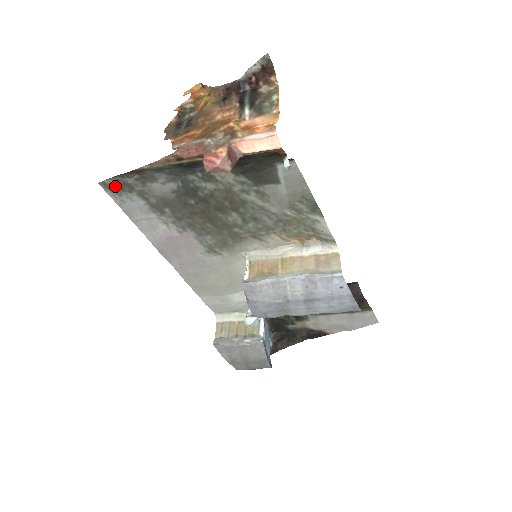
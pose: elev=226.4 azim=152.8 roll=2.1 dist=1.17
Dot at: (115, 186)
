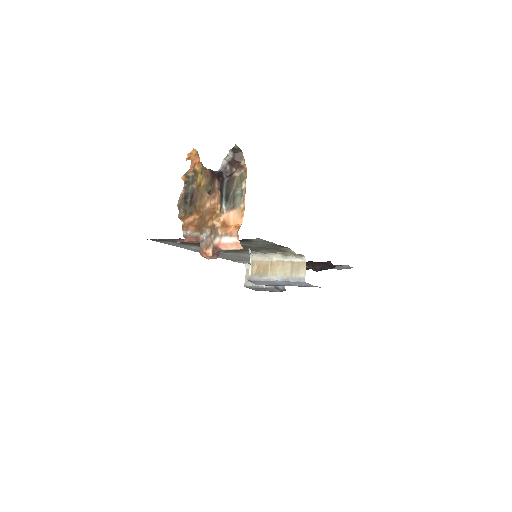
Dot at: (157, 240)
